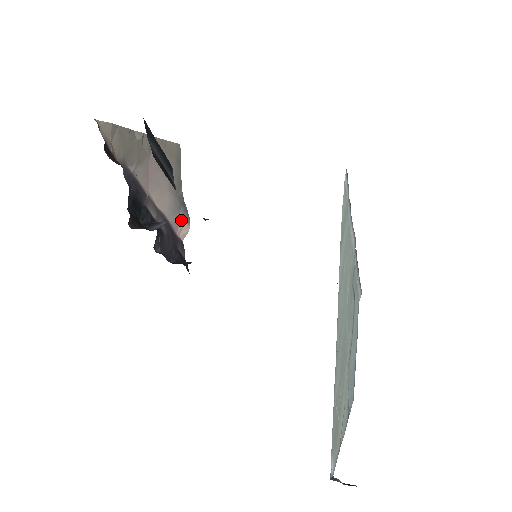
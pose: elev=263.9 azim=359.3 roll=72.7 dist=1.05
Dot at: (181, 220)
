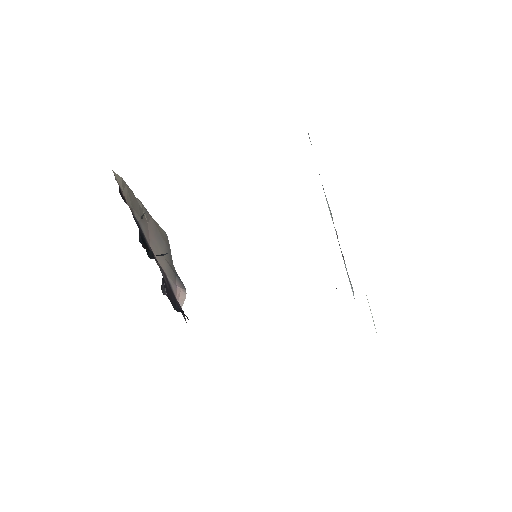
Dot at: (178, 286)
